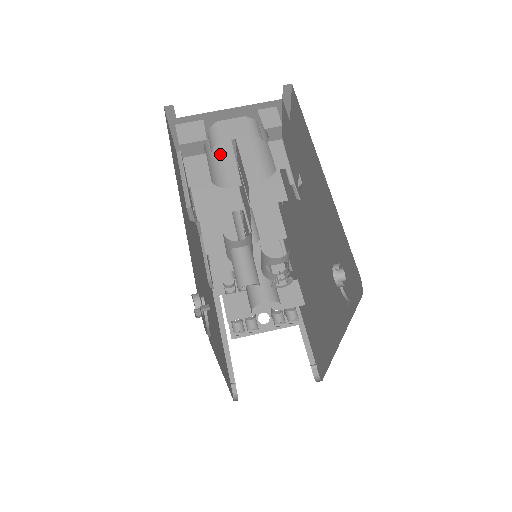
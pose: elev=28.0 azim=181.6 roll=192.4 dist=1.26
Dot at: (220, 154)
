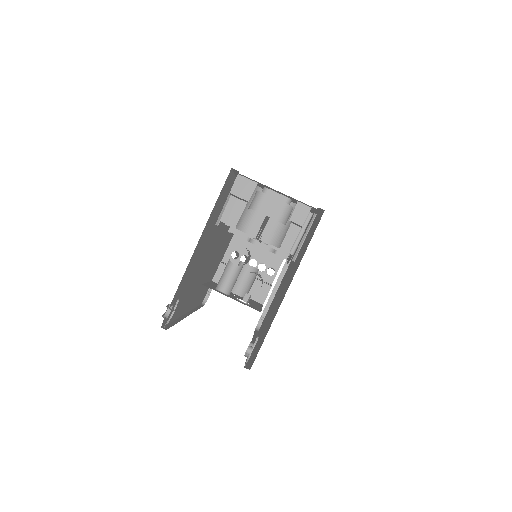
Dot at: occluded
